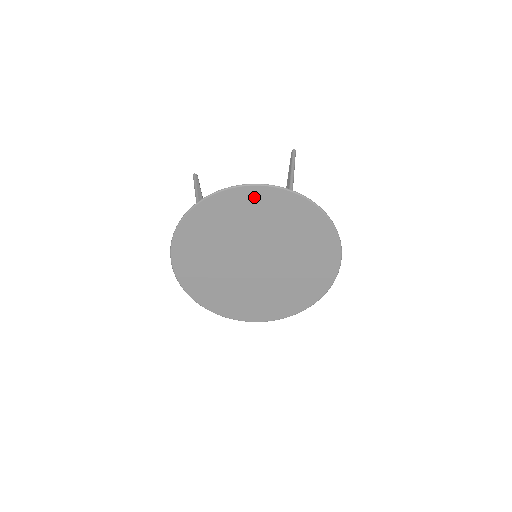
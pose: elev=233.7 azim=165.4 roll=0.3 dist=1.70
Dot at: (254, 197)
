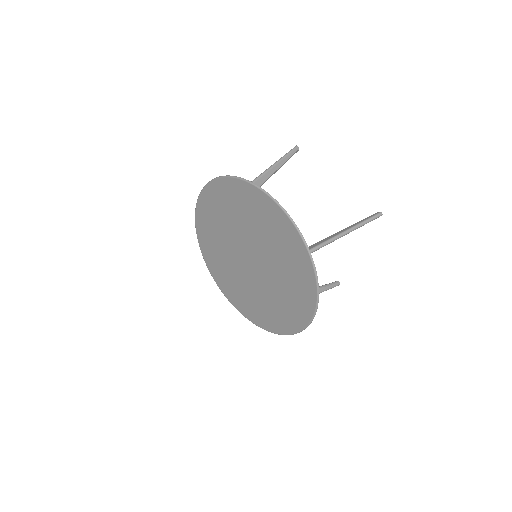
Dot at: (279, 220)
